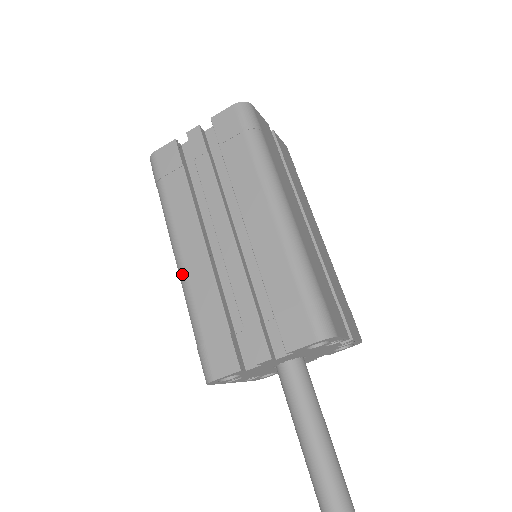
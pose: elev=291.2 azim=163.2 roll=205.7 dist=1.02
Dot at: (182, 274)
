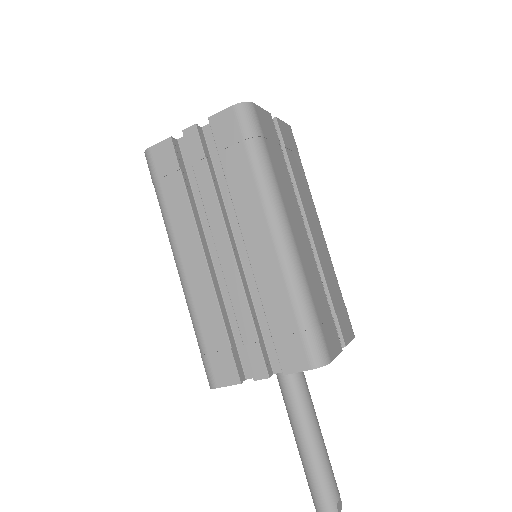
Dot at: (184, 284)
